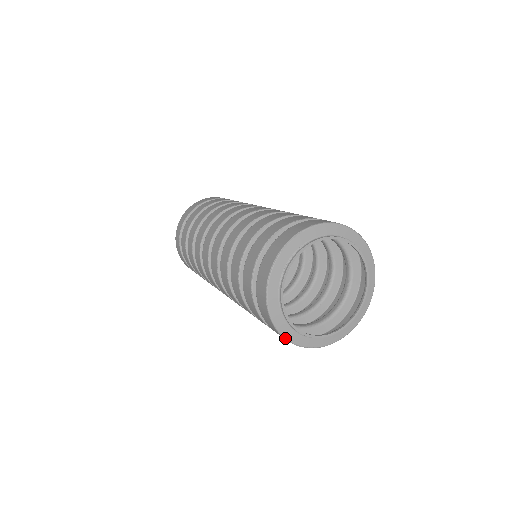
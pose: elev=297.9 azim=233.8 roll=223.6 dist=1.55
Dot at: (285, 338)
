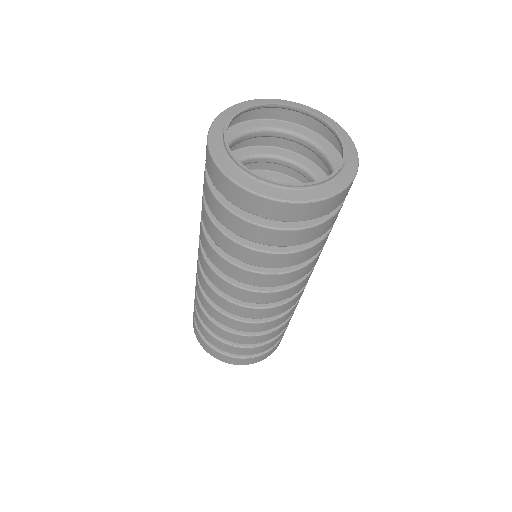
Dot at: (238, 184)
